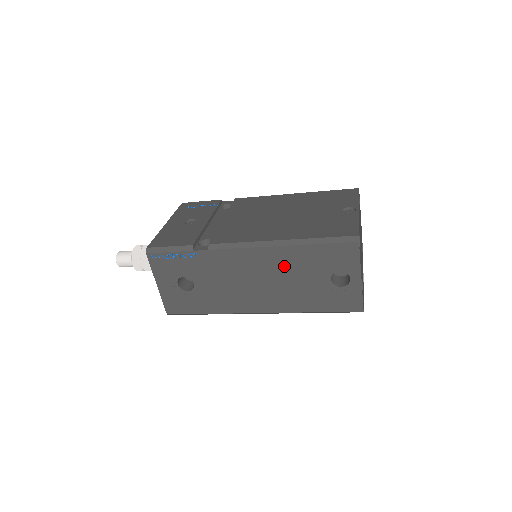
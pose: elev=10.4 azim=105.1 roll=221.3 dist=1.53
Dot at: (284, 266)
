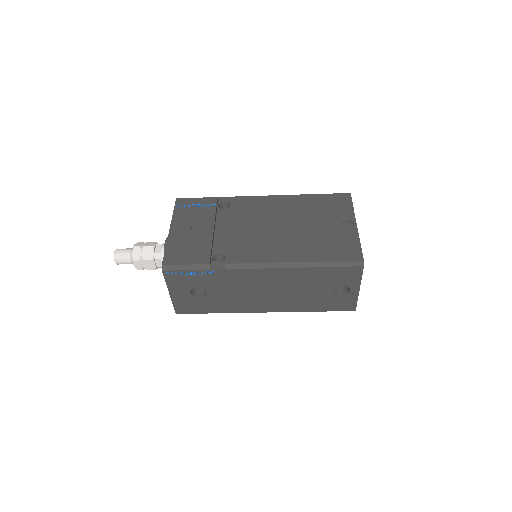
Dot at: (294, 281)
